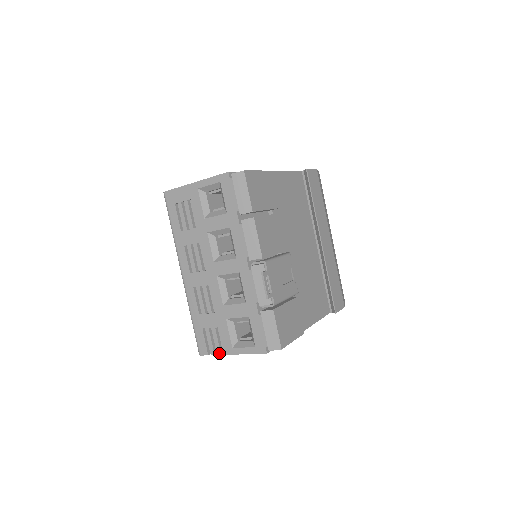
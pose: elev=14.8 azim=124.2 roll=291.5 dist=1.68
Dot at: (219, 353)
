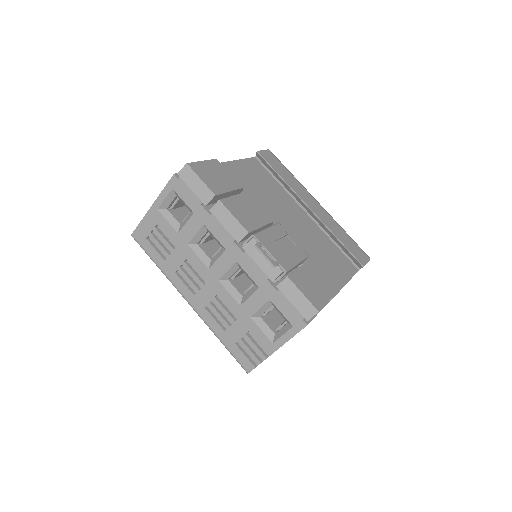
Dot at: (264, 358)
